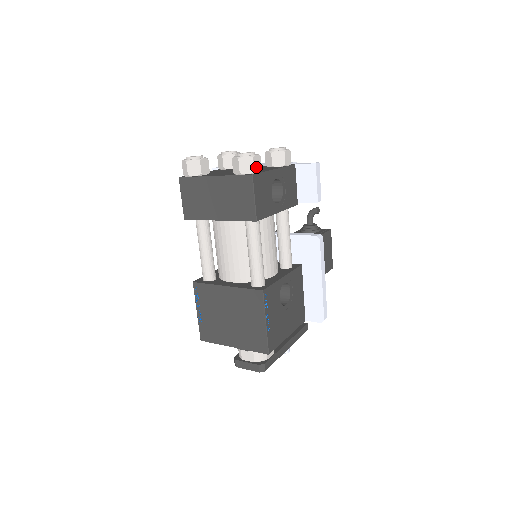
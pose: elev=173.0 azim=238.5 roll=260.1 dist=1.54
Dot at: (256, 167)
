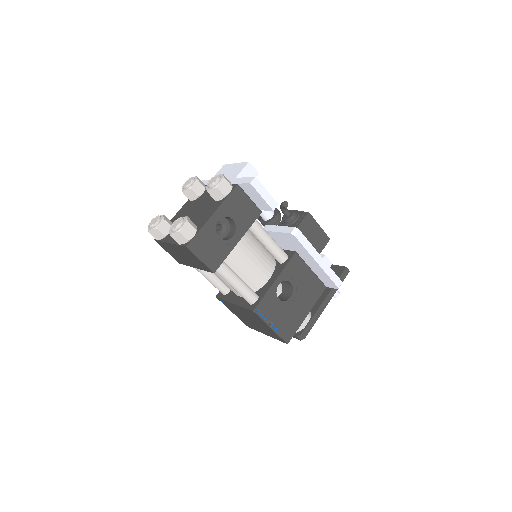
Dot at: (188, 235)
